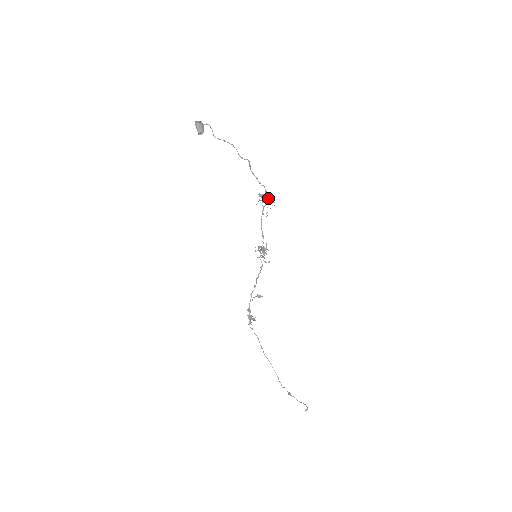
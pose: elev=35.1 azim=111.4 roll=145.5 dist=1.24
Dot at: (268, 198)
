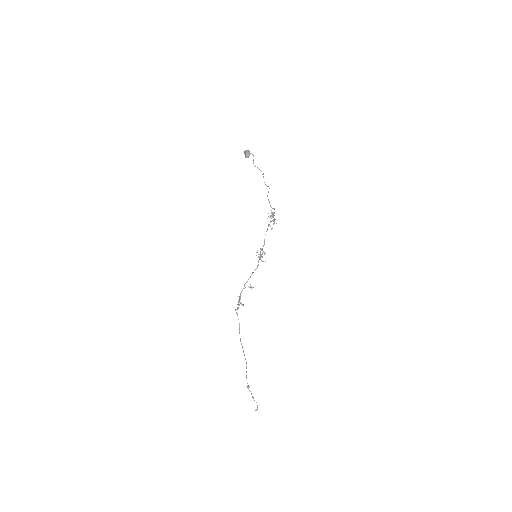
Dot at: occluded
